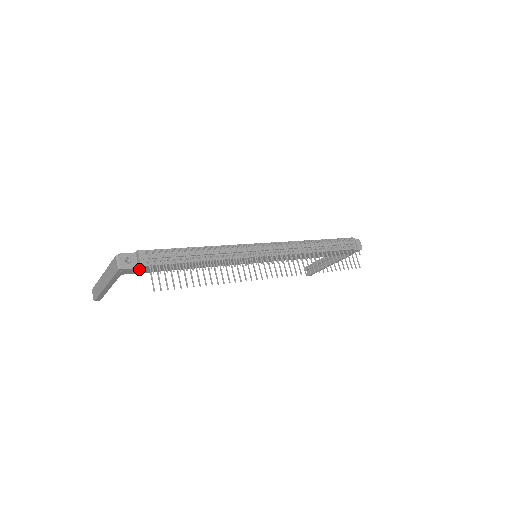
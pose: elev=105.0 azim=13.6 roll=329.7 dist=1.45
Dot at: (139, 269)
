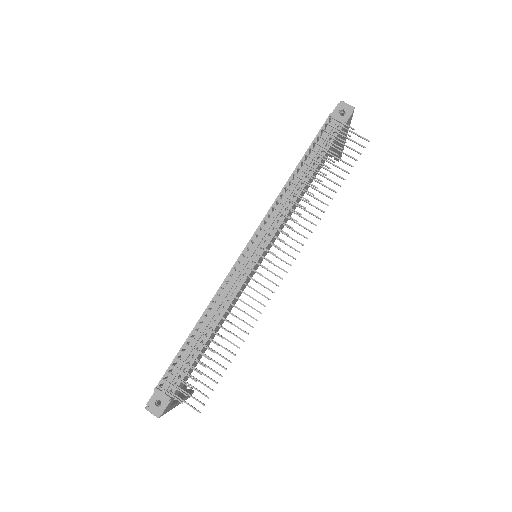
Dot at: occluded
